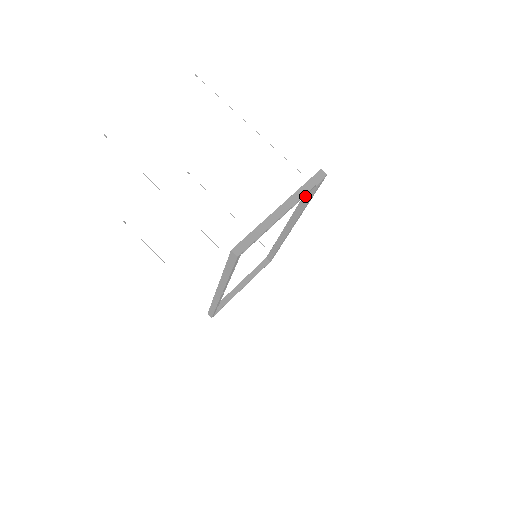
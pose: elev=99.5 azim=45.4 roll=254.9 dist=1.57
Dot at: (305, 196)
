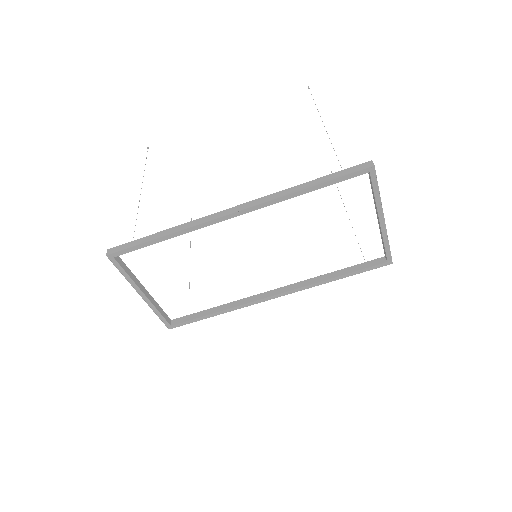
Dot at: (344, 270)
